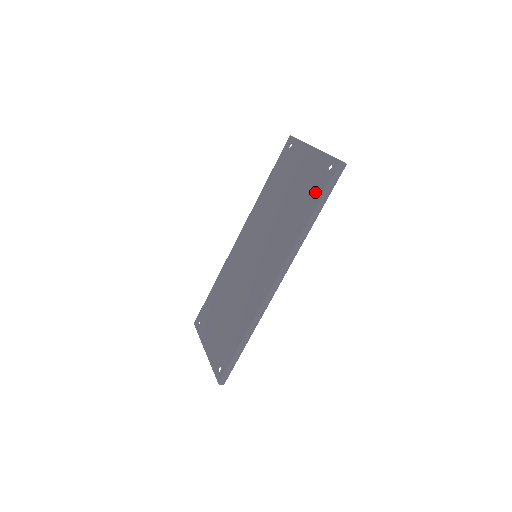
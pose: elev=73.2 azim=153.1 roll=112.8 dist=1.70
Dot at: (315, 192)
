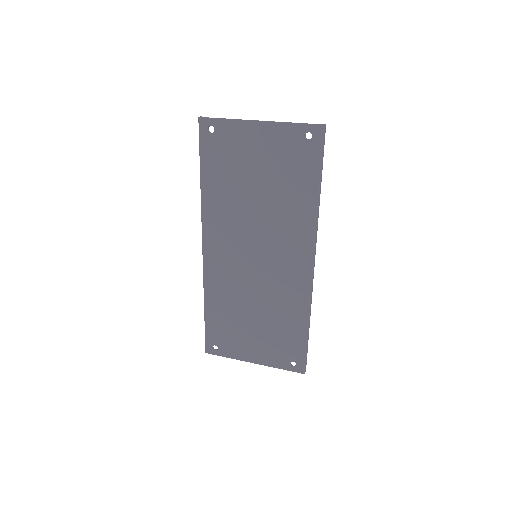
Dot at: (306, 167)
